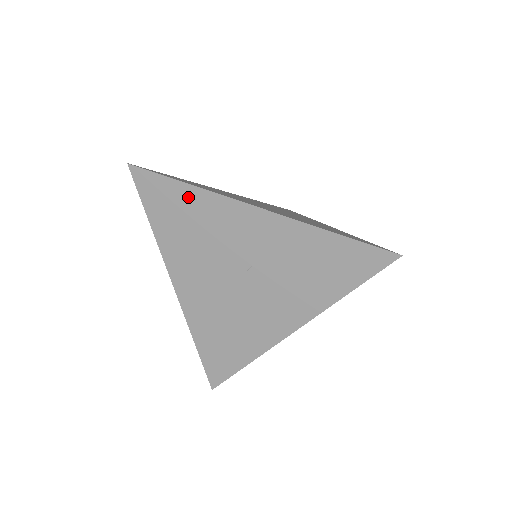
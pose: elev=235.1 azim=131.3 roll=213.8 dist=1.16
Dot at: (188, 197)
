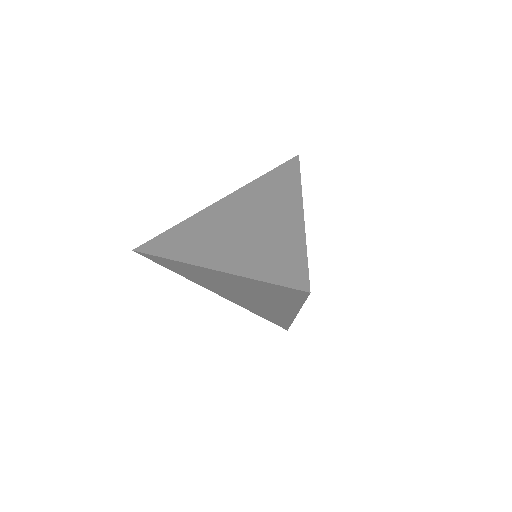
Dot at: (179, 229)
